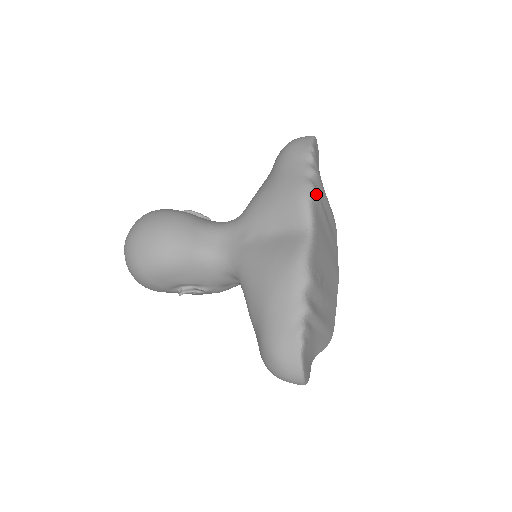
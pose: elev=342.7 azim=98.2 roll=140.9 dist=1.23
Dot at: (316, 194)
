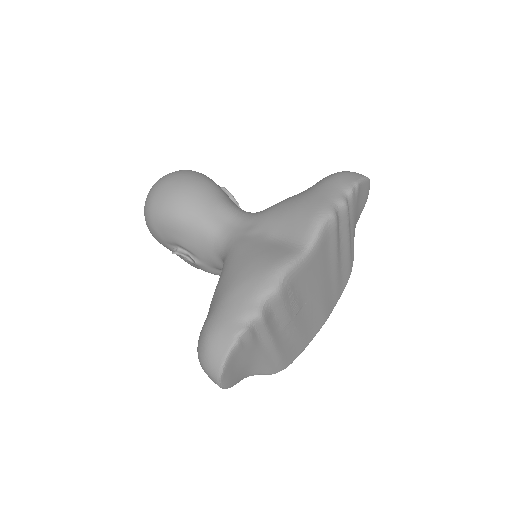
Dot at: (333, 223)
